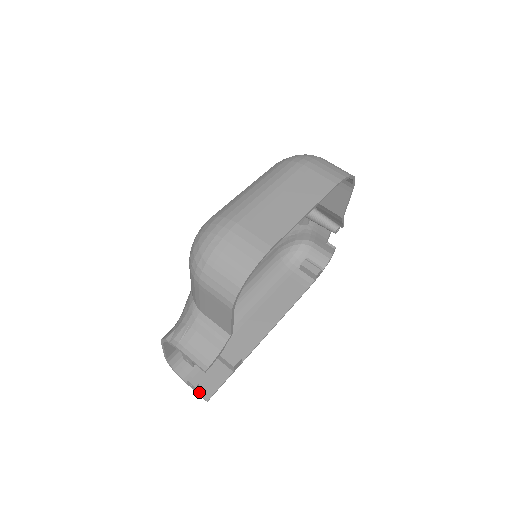
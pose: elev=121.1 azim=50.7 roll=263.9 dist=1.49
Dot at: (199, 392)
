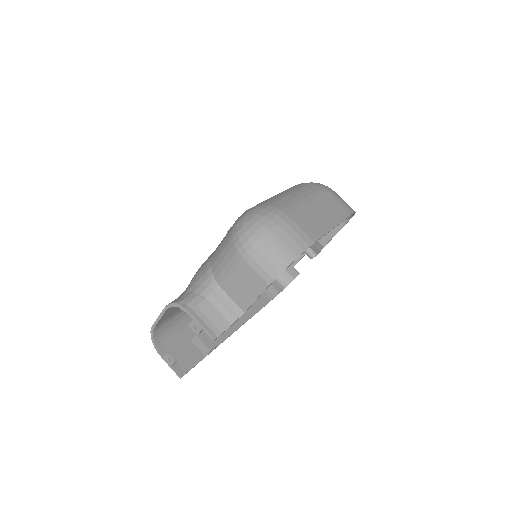
Dot at: (174, 368)
